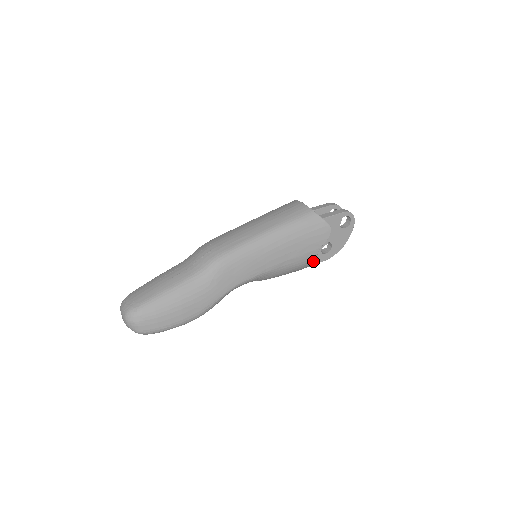
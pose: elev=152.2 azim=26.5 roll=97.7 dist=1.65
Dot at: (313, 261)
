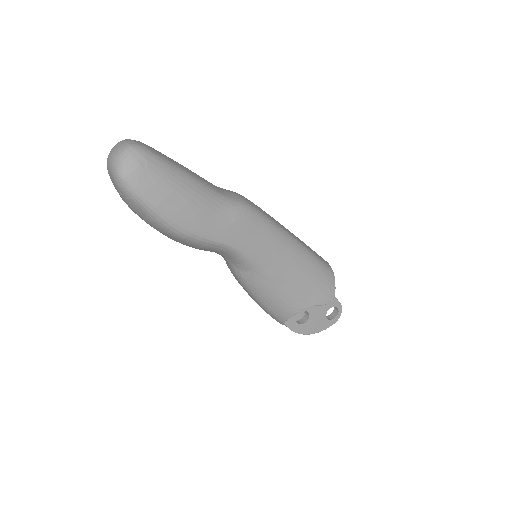
Dot at: (293, 312)
